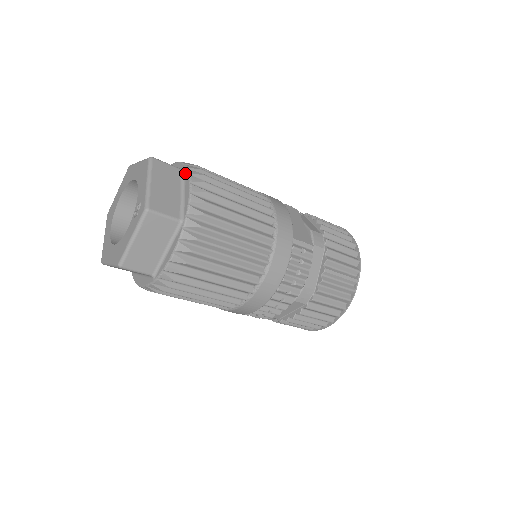
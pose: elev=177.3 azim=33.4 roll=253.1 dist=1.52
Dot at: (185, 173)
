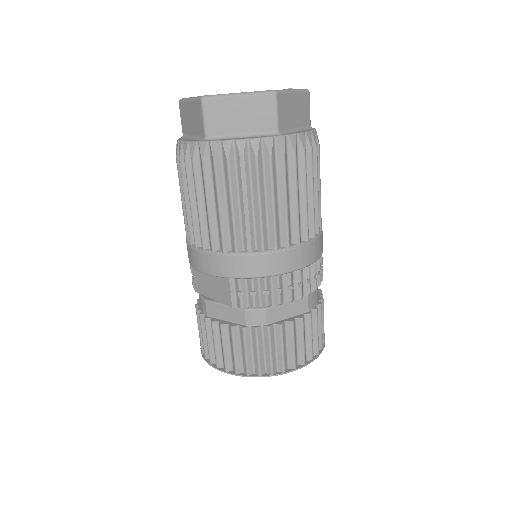
Dot at: occluded
